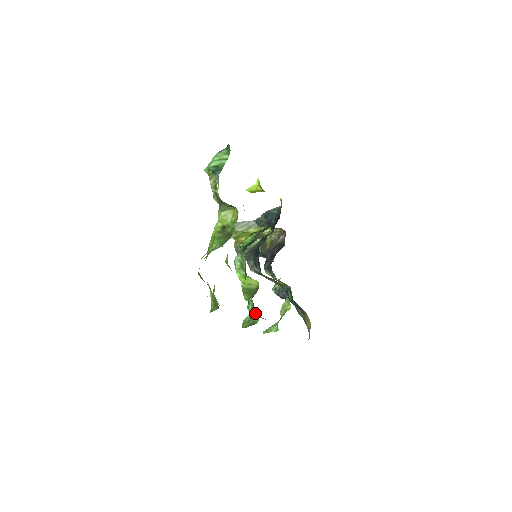
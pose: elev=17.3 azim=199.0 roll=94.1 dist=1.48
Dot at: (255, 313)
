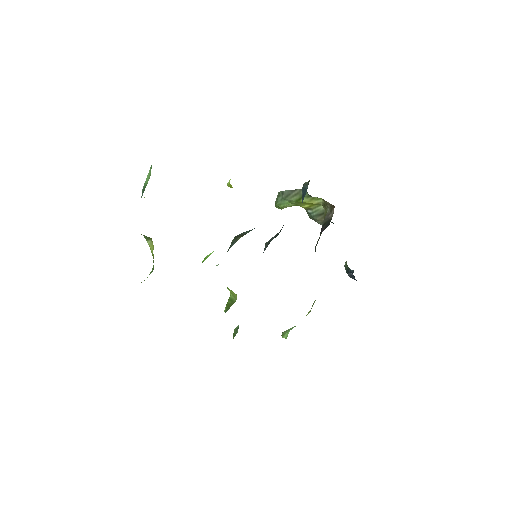
Dot at: (238, 327)
